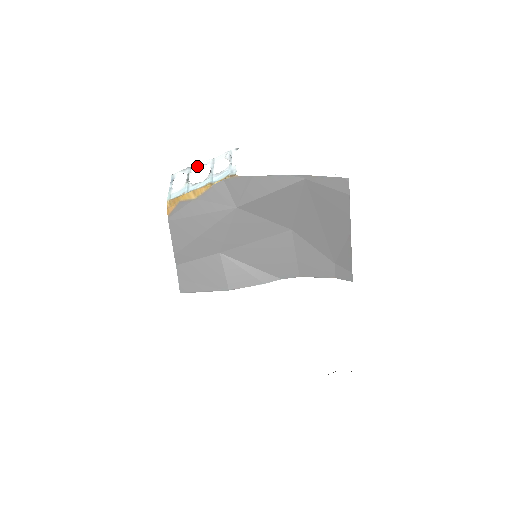
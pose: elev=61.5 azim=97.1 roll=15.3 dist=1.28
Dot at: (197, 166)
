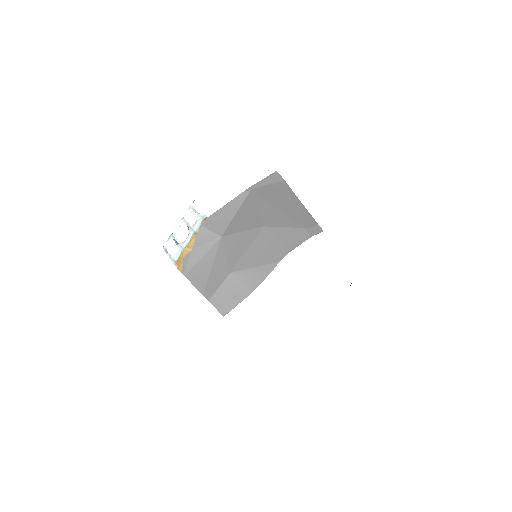
Dot at: (175, 230)
